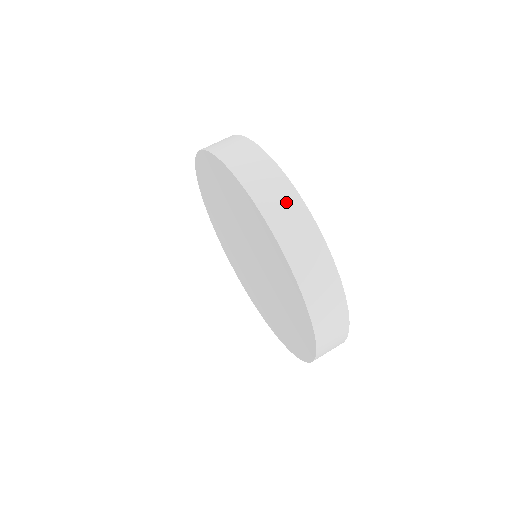
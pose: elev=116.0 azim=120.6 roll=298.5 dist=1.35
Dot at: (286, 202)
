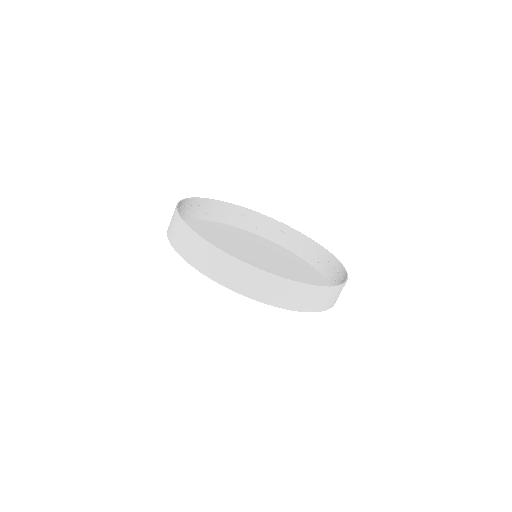
Dot at: (288, 291)
